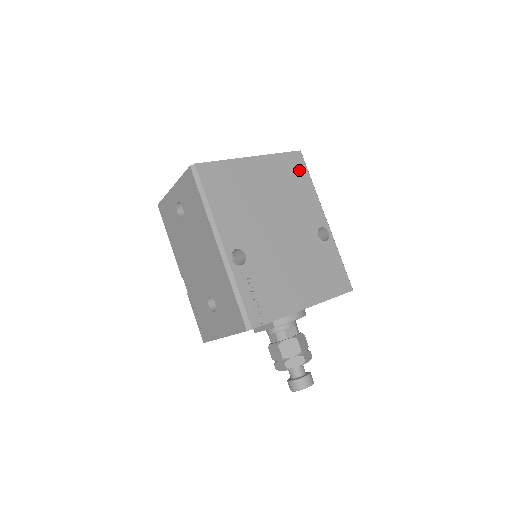
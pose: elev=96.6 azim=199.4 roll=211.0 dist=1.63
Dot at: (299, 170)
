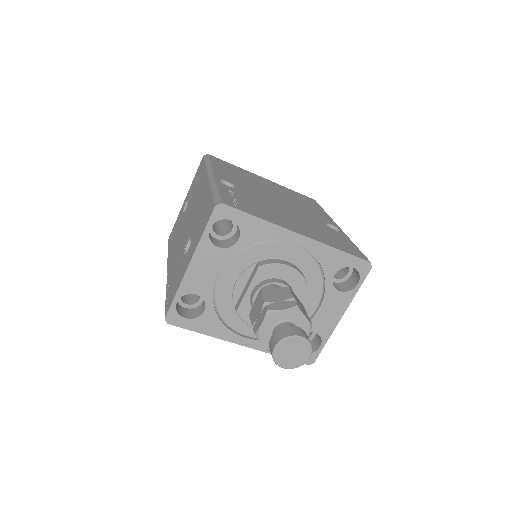
Dot at: (311, 202)
